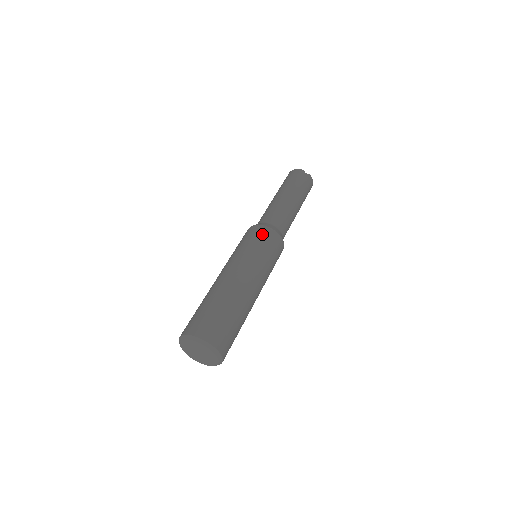
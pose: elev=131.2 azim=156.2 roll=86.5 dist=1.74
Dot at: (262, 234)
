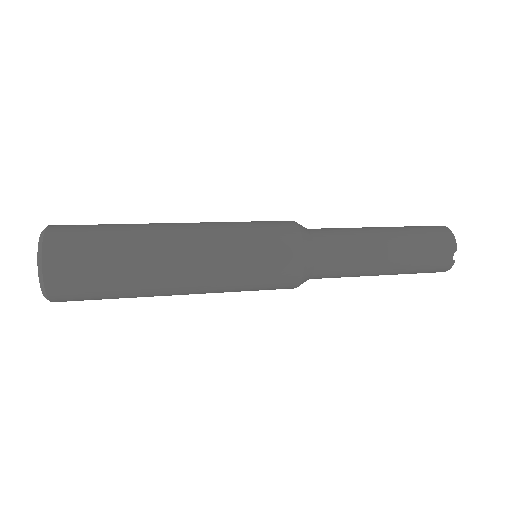
Dot at: occluded
